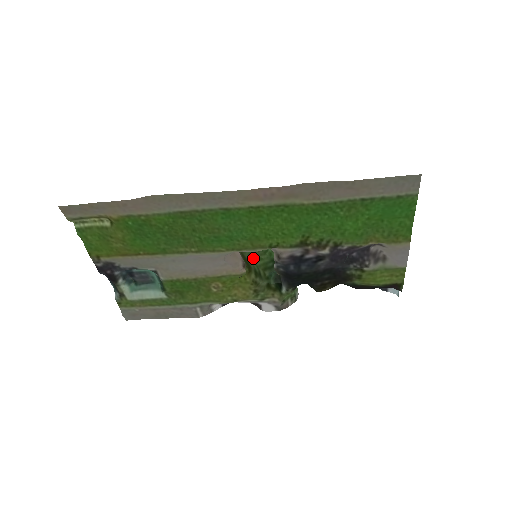
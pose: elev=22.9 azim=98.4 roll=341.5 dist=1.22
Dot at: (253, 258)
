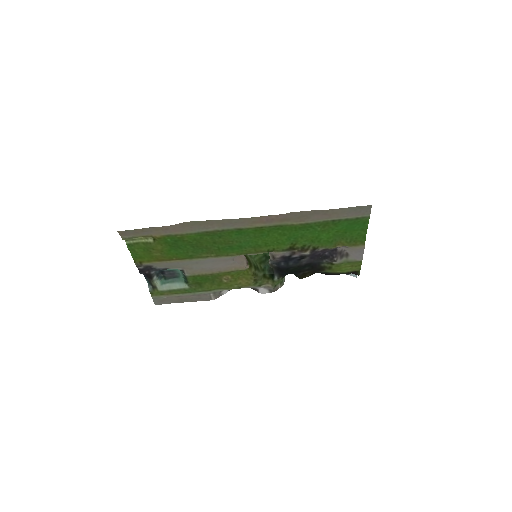
Dot at: (251, 255)
